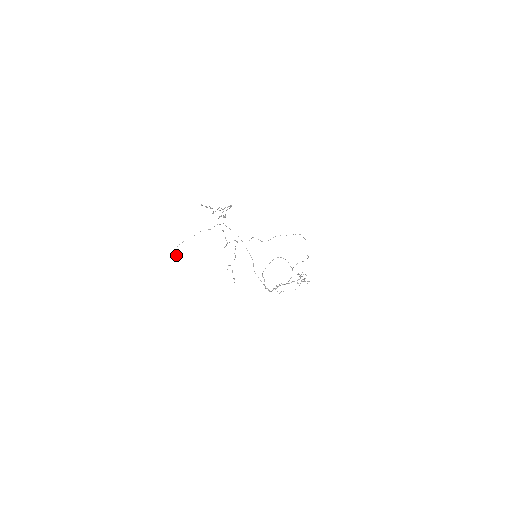
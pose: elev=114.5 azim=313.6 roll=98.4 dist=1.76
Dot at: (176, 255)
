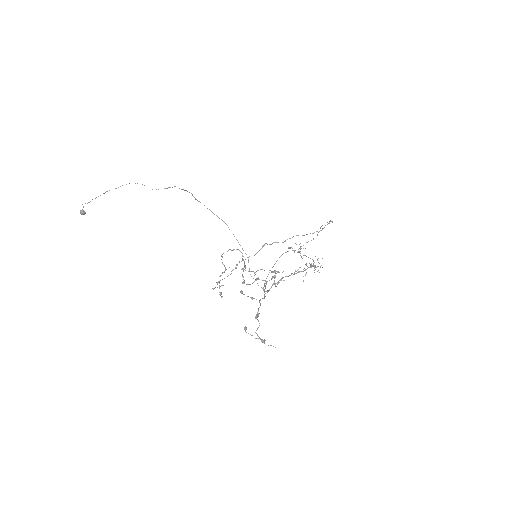
Dot at: (84, 211)
